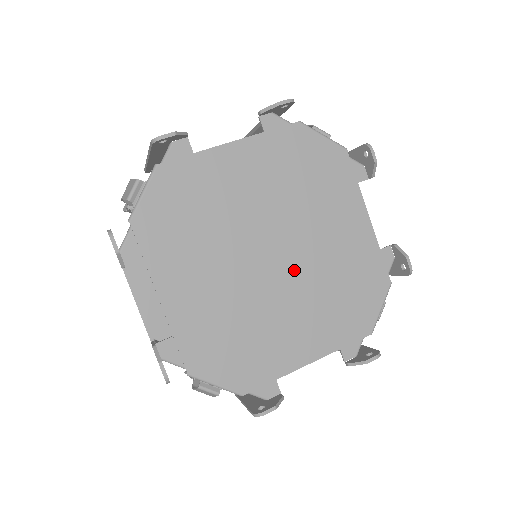
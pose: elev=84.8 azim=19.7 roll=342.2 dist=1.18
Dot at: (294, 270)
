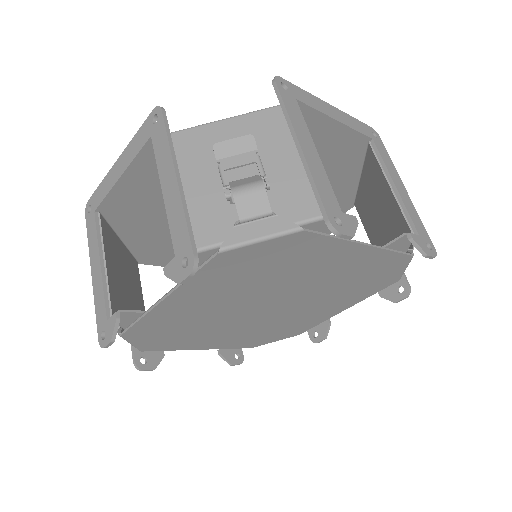
Dot at: (268, 316)
